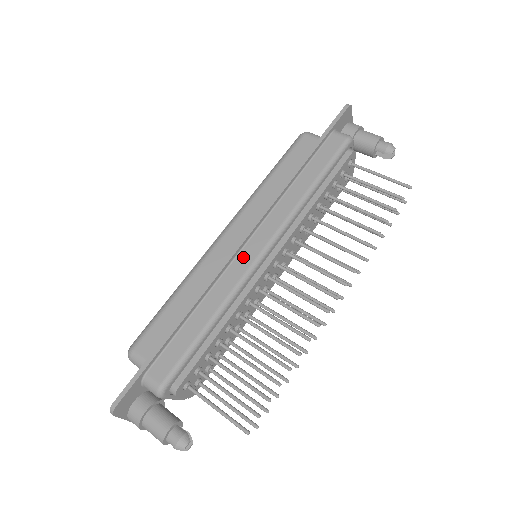
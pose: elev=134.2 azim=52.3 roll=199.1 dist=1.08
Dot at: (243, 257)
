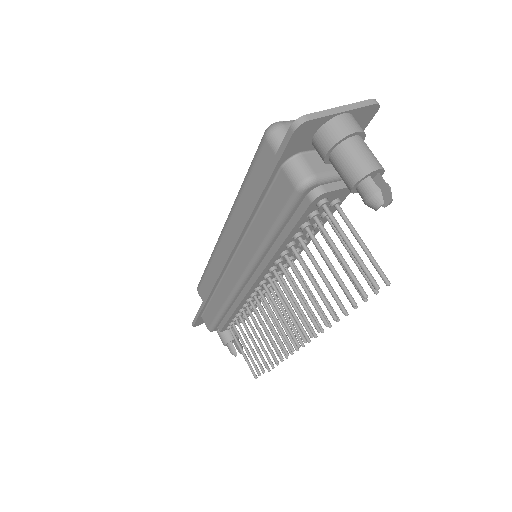
Dot at: (228, 278)
